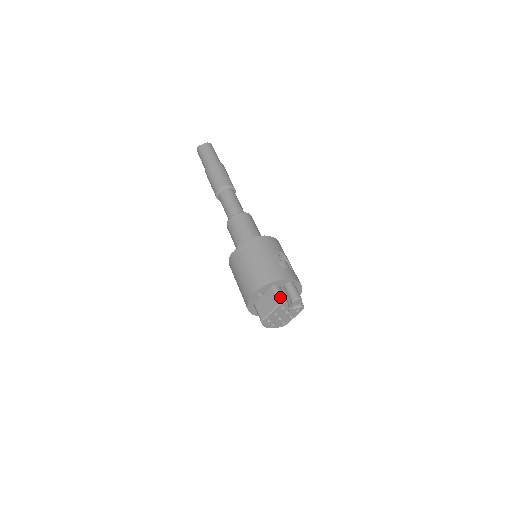
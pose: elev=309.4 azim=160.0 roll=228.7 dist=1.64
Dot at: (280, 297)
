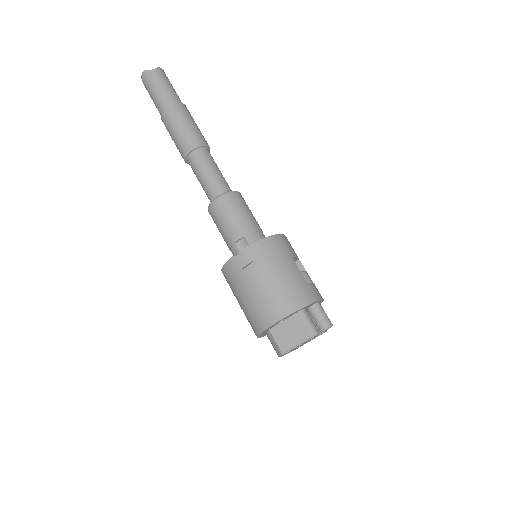
Dot at: (312, 327)
